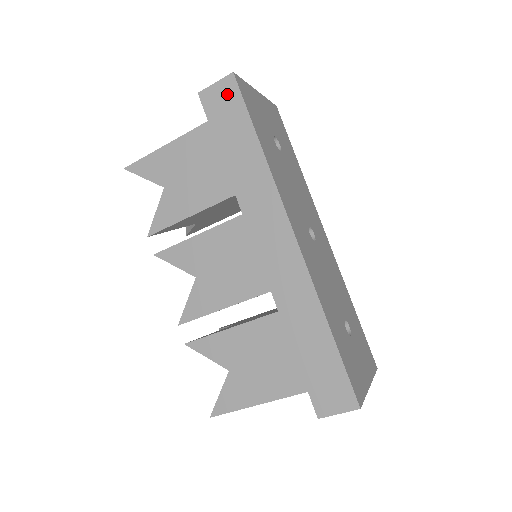
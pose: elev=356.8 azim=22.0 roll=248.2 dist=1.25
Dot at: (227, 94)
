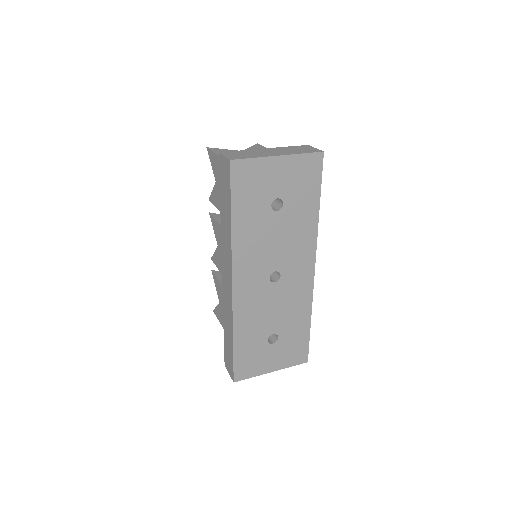
Dot at: (226, 171)
